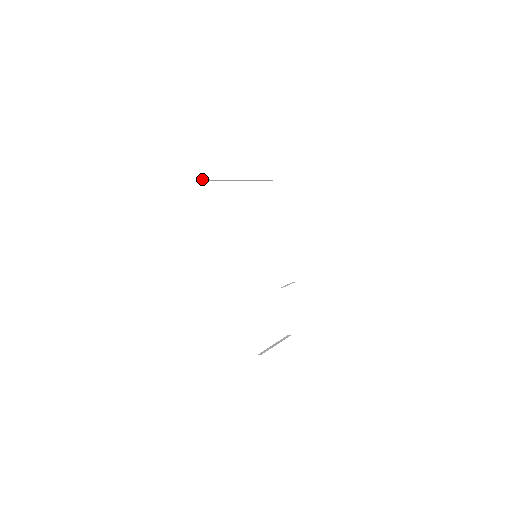
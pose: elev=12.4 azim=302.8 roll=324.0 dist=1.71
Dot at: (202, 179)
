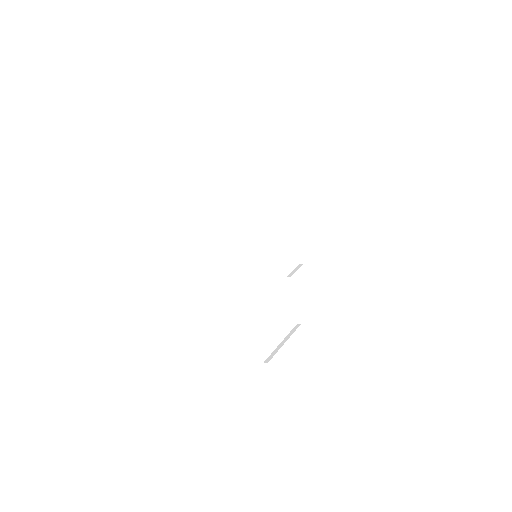
Dot at: occluded
